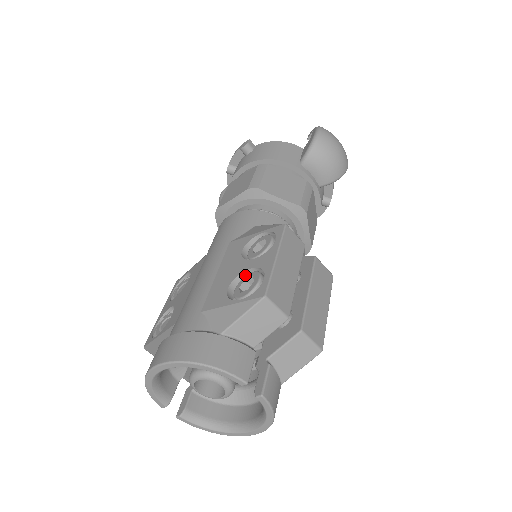
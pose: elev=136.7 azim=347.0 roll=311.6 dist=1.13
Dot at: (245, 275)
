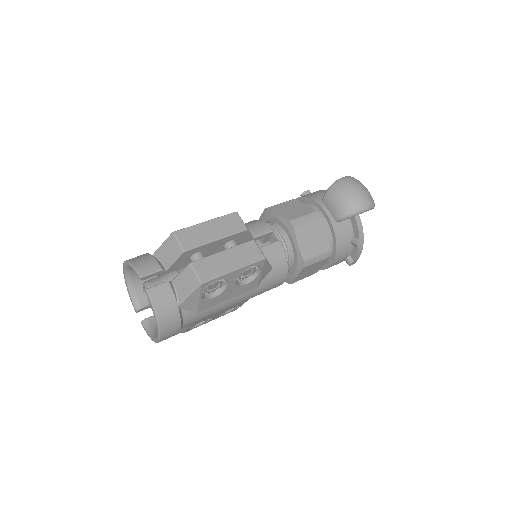
Dot at: occluded
